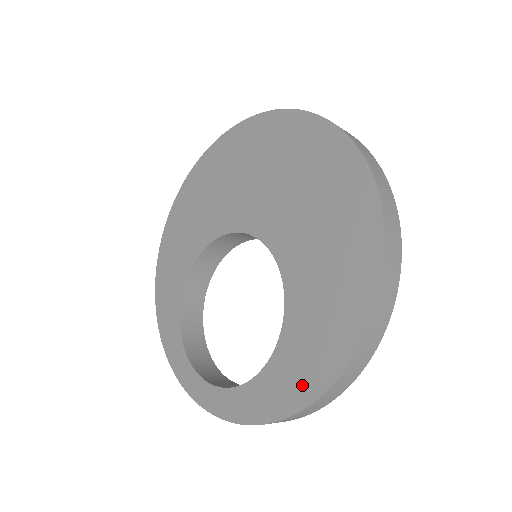
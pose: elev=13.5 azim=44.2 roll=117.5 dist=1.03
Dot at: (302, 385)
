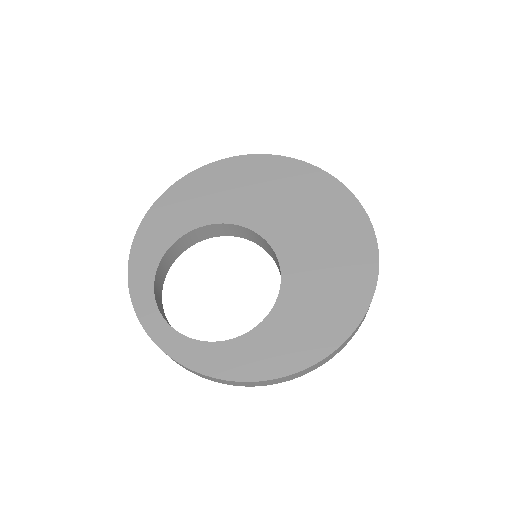
Dot at: (265, 365)
